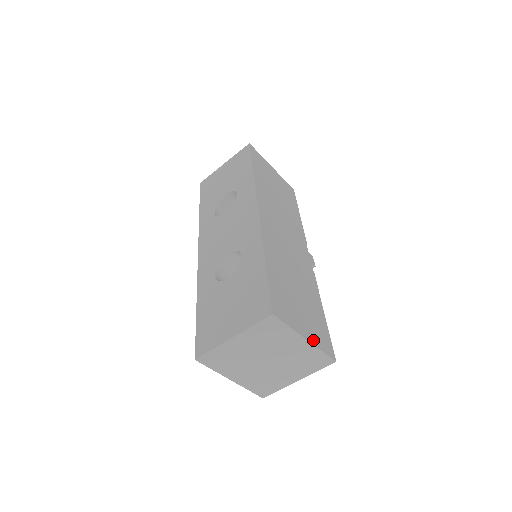
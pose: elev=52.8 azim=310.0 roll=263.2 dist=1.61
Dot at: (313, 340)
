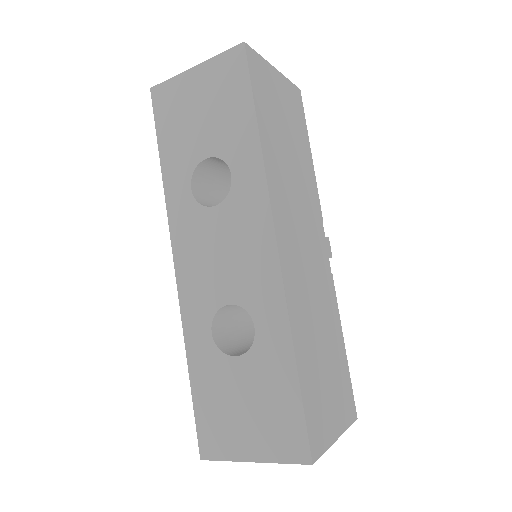
Dot at: (342, 425)
